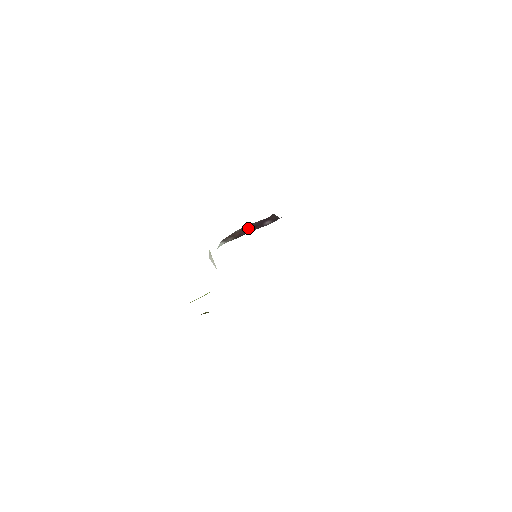
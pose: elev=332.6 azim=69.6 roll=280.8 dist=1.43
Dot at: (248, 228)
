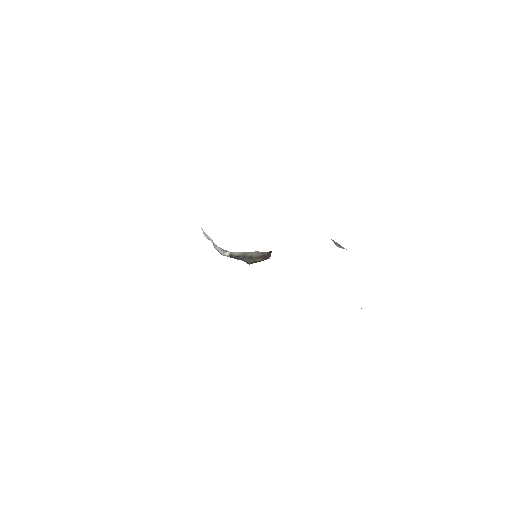
Dot at: occluded
